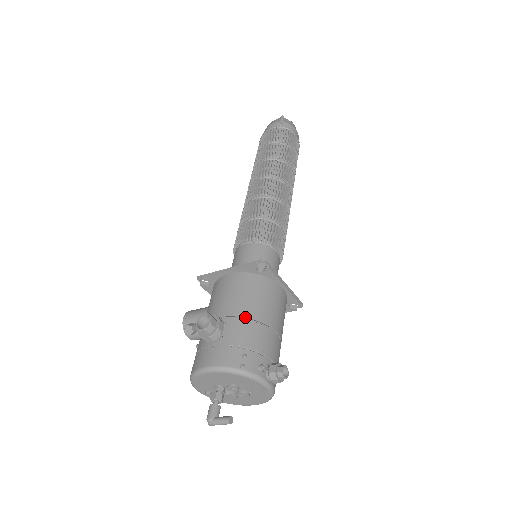
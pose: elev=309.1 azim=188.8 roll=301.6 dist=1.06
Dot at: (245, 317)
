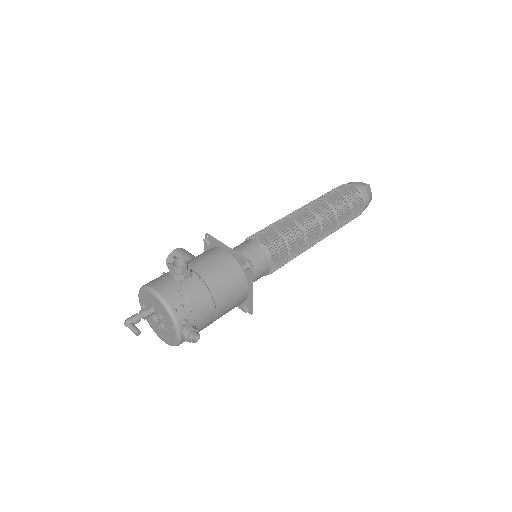
Dot at: (207, 285)
